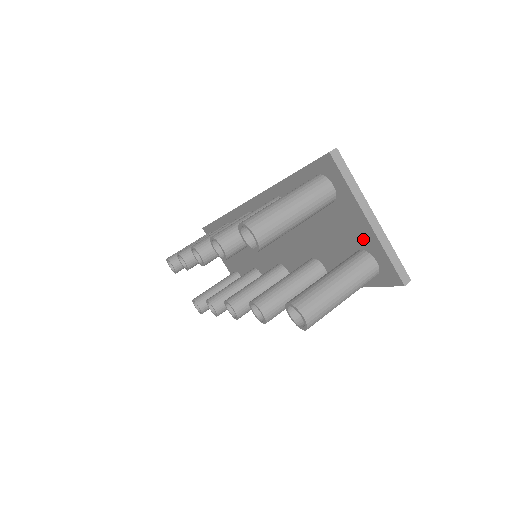
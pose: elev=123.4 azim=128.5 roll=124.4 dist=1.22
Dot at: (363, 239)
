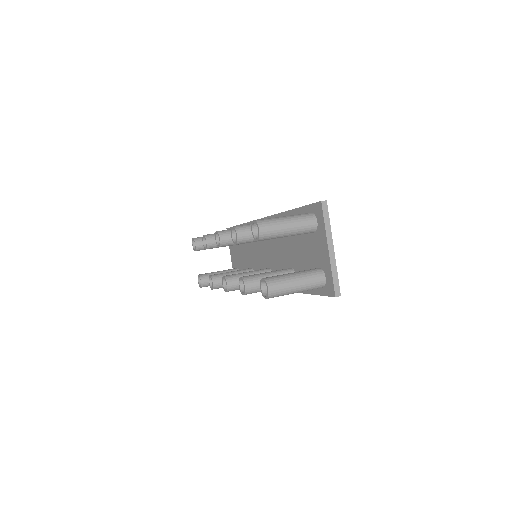
Dot at: (323, 261)
